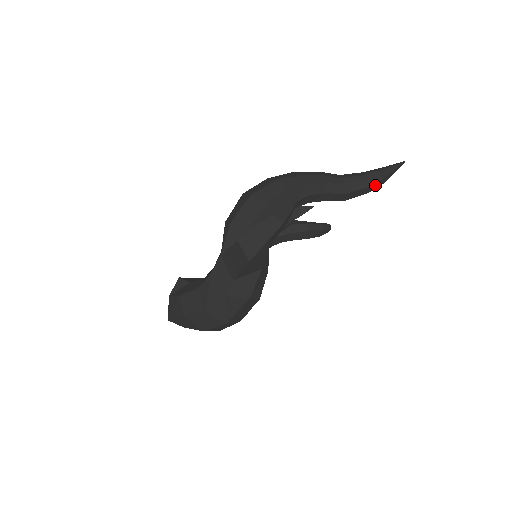
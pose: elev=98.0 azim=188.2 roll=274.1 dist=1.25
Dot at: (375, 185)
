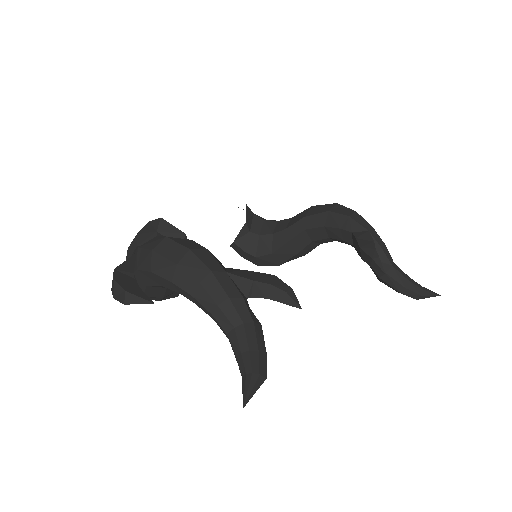
Dot at: occluded
